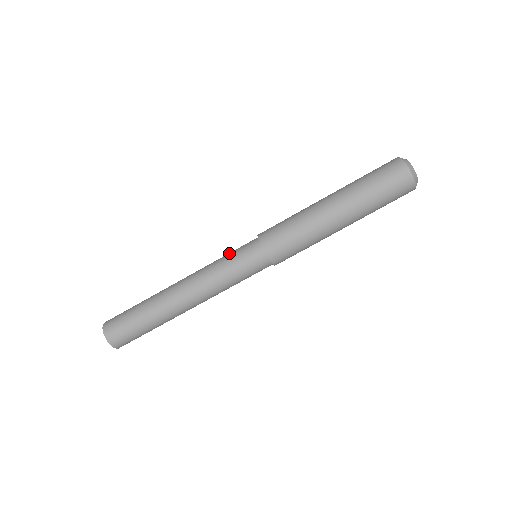
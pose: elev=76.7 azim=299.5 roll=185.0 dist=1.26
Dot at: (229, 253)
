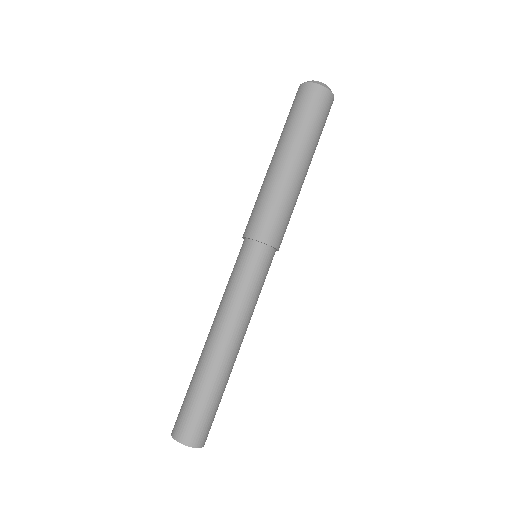
Dot at: occluded
